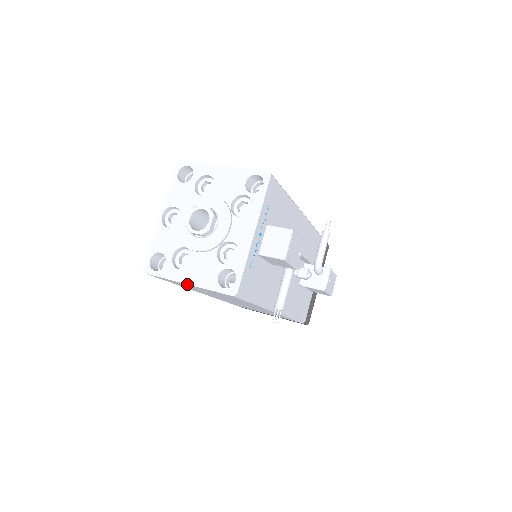
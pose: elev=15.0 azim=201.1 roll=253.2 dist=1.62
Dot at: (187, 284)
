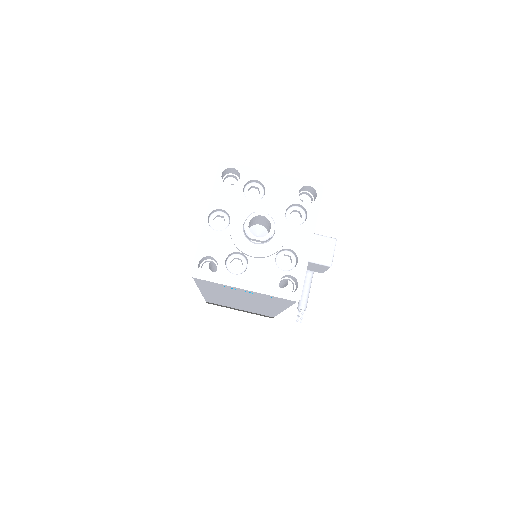
Dot at: (245, 289)
